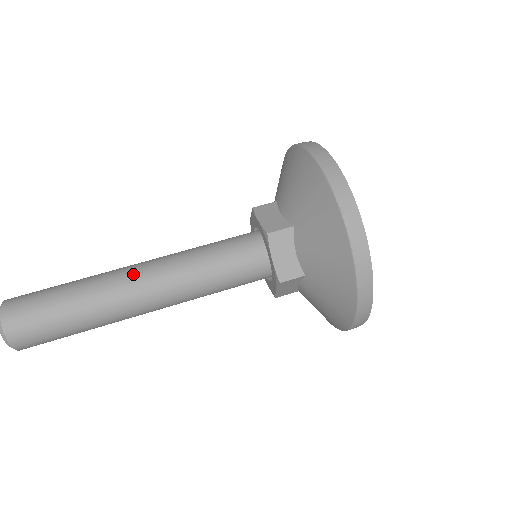
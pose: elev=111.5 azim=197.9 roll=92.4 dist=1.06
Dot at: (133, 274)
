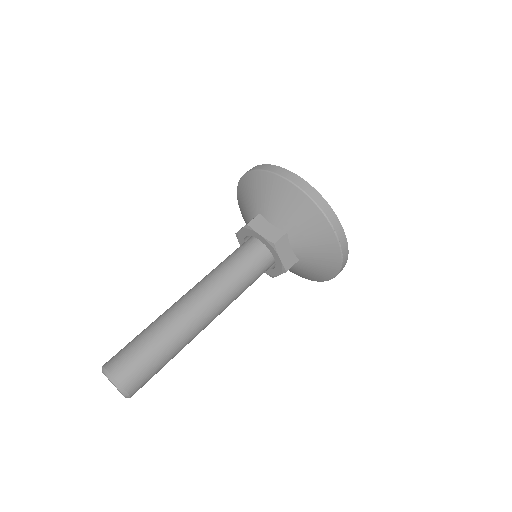
Dot at: (193, 307)
